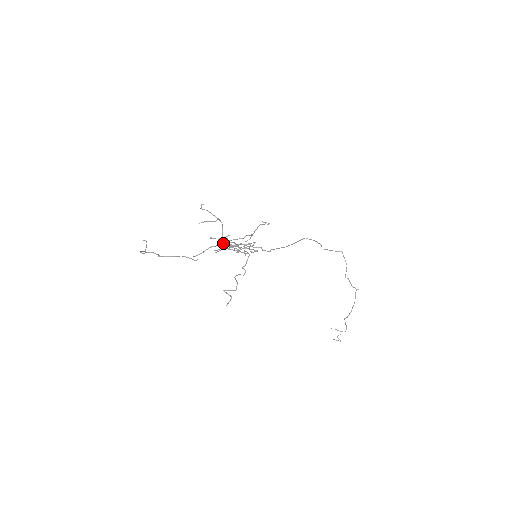
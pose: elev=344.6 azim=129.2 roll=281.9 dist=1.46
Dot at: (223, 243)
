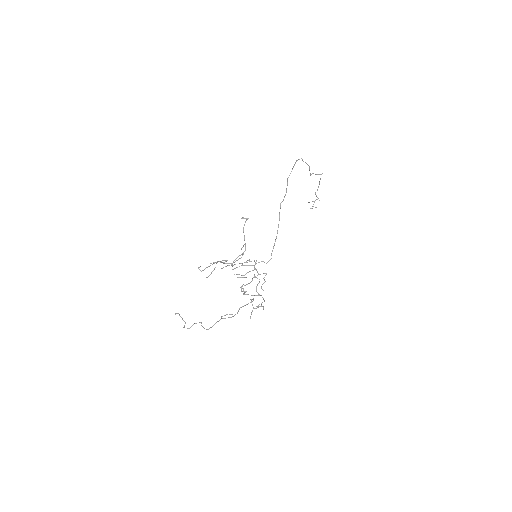
Dot at: occluded
